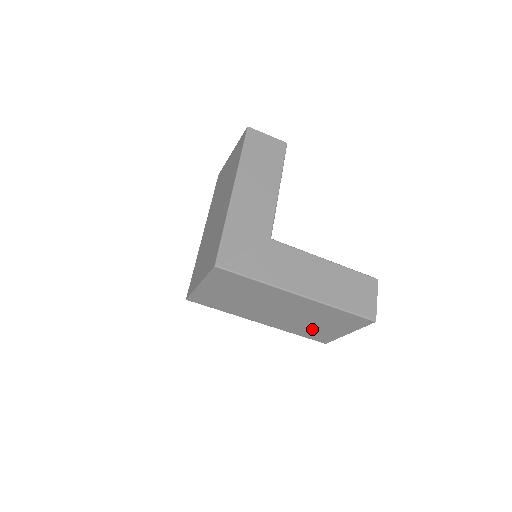
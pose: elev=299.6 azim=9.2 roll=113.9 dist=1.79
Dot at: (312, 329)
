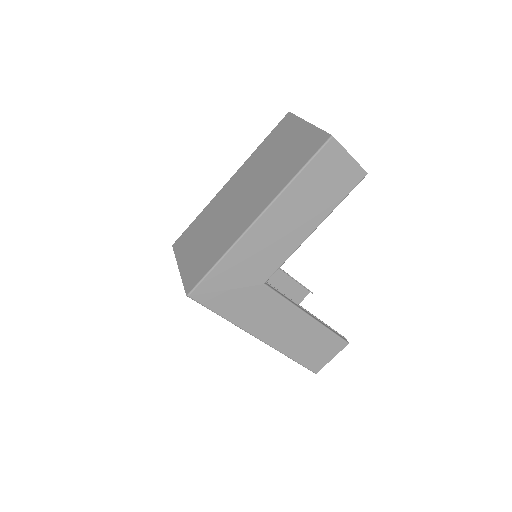
Dot at: occluded
